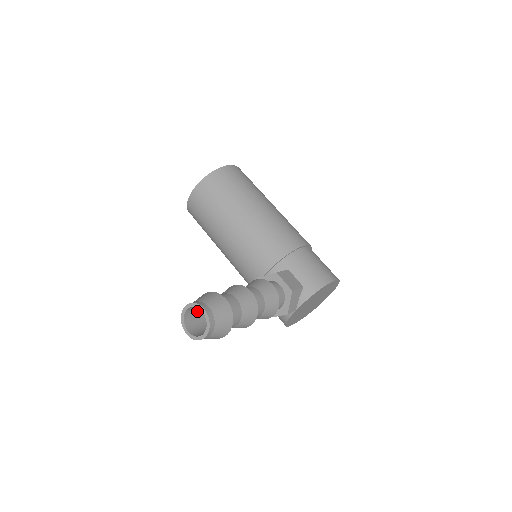
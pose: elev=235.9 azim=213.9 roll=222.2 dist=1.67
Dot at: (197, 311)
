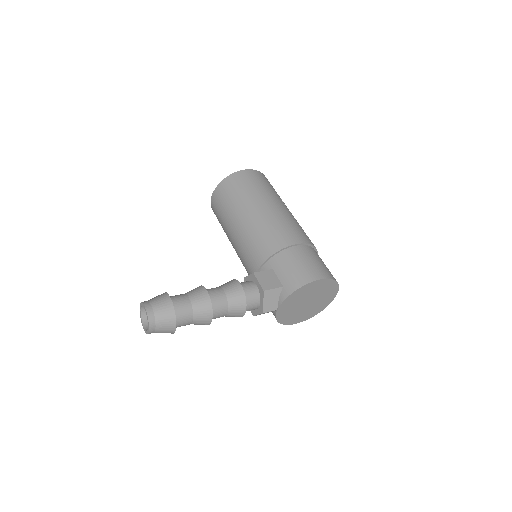
Dot at: occluded
